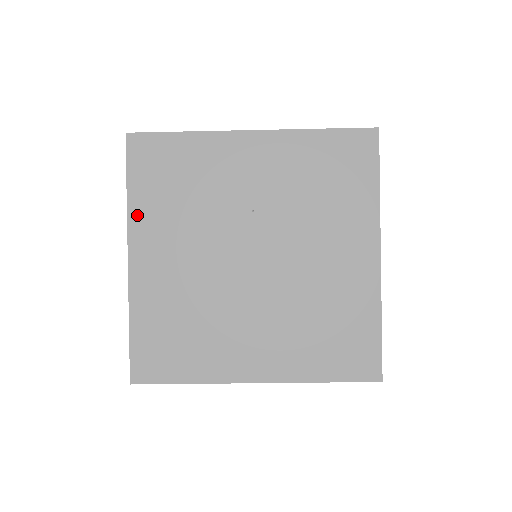
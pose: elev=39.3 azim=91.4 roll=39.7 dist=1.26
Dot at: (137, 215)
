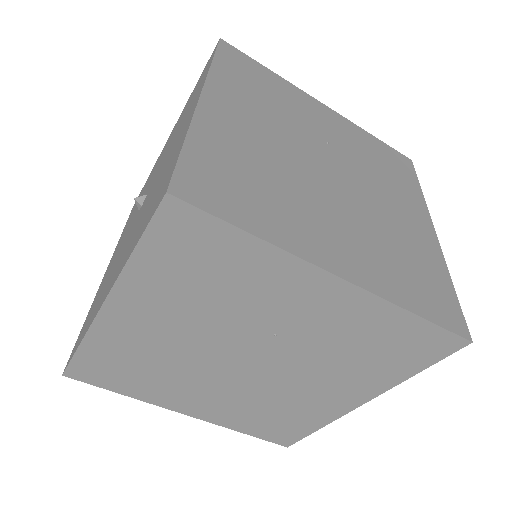
Dot at: (219, 79)
